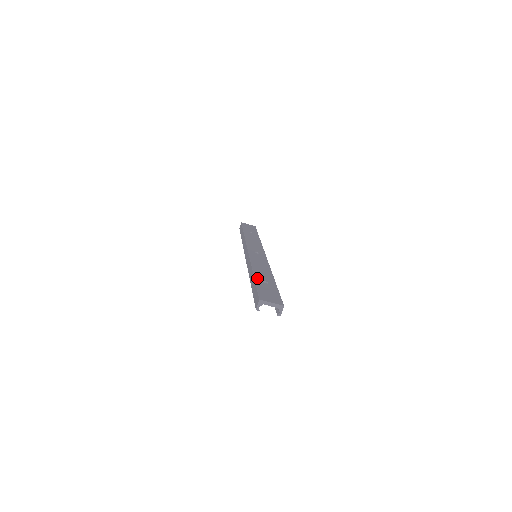
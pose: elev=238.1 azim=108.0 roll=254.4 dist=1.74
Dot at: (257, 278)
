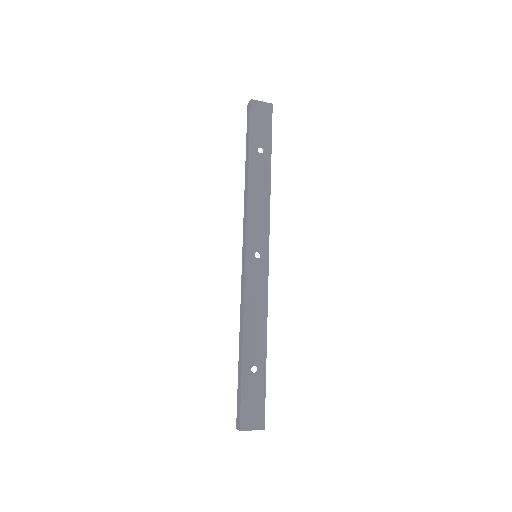
Dot at: (245, 363)
